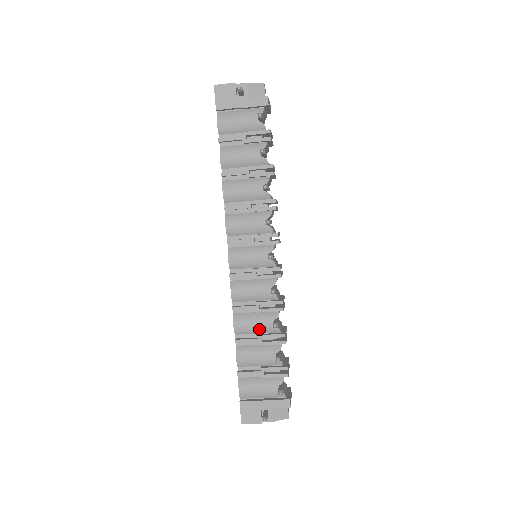
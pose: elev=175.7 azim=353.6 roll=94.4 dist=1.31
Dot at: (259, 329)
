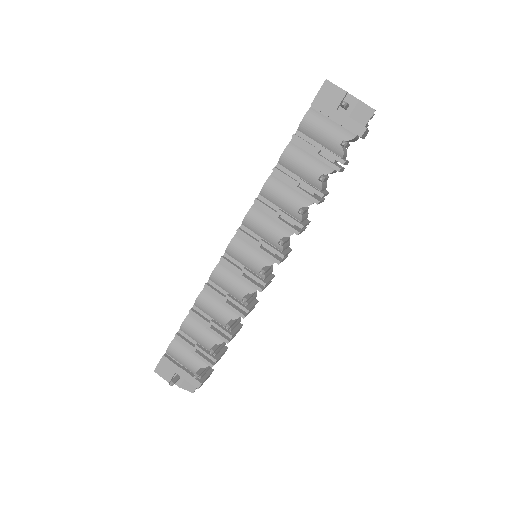
Dot at: (215, 316)
